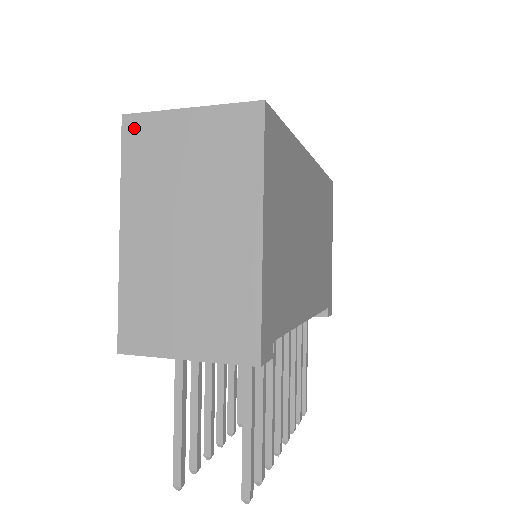
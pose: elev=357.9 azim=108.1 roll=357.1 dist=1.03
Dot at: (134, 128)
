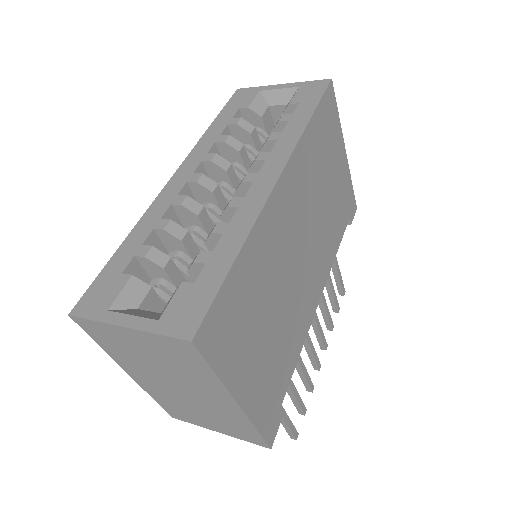
Dot at: (87, 326)
